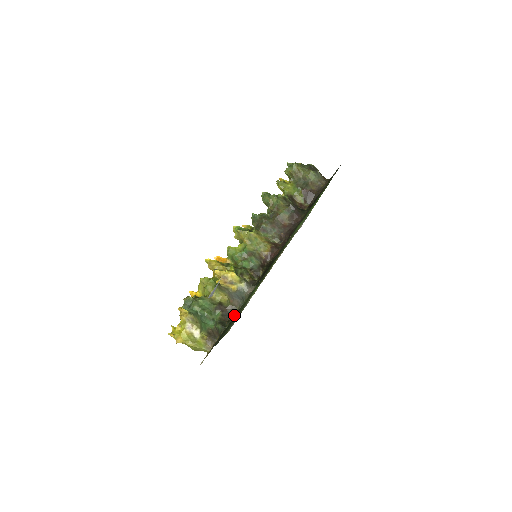
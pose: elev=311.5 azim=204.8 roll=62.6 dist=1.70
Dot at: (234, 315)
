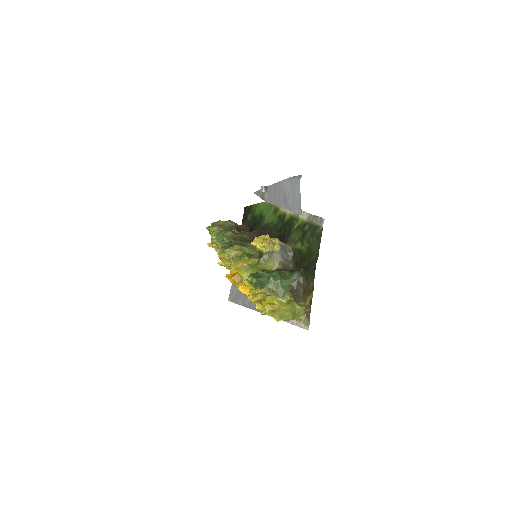
Dot at: (294, 269)
